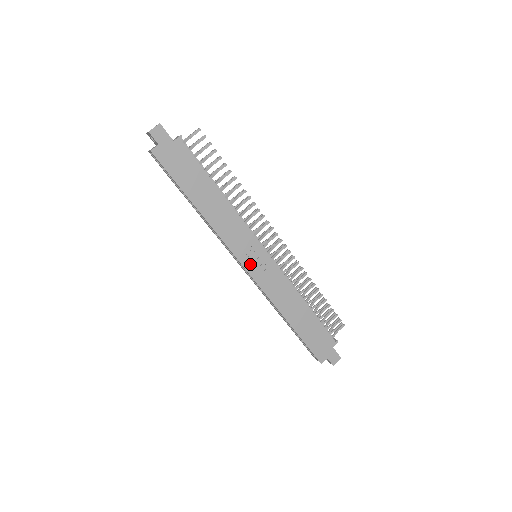
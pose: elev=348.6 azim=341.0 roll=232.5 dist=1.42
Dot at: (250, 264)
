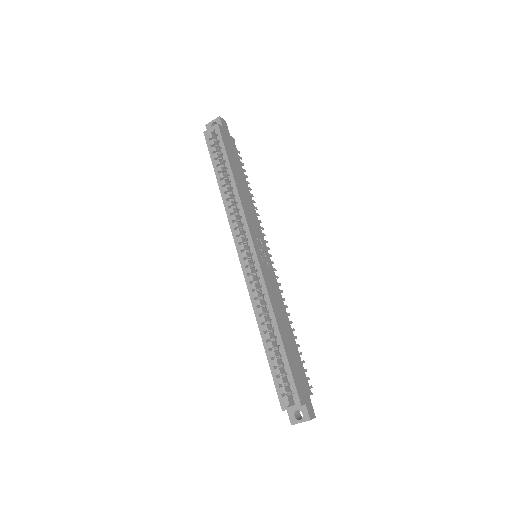
Dot at: (258, 249)
